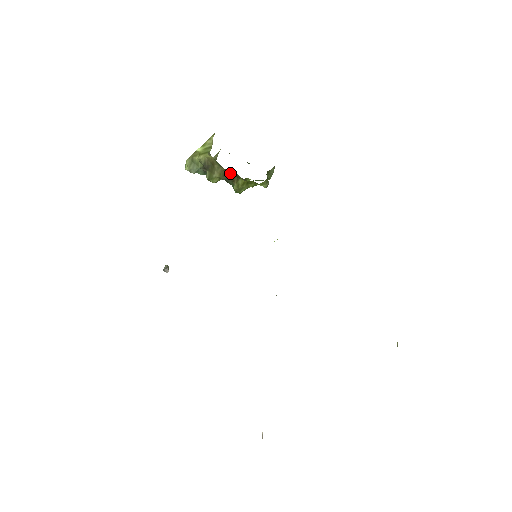
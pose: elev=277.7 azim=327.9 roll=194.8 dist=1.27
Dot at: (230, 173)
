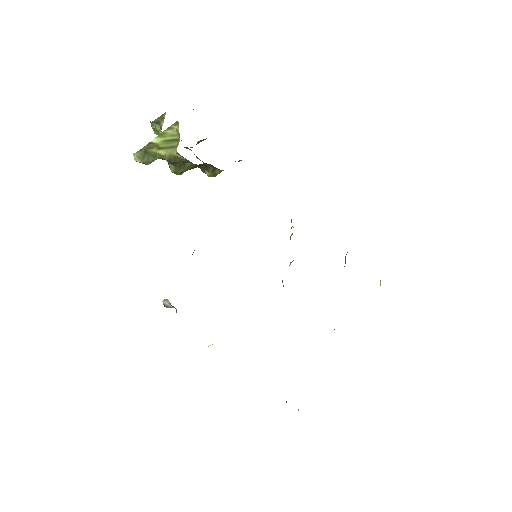
Dot at: (203, 164)
